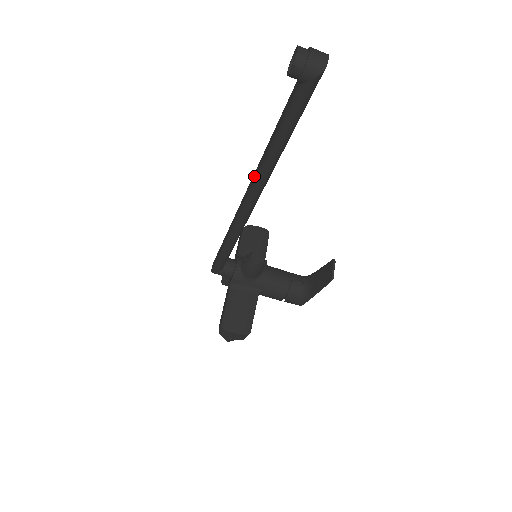
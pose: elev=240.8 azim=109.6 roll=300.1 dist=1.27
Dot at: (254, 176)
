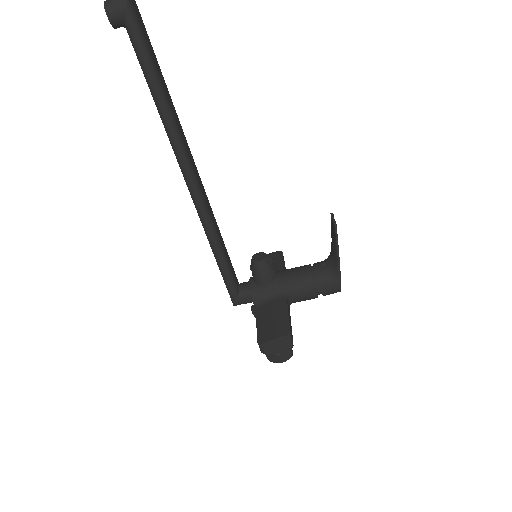
Dot at: occluded
